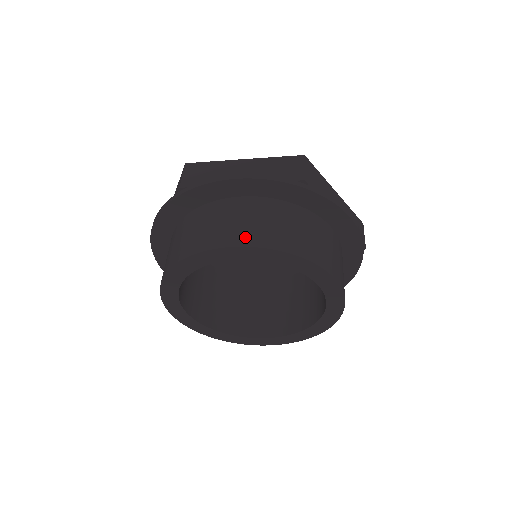
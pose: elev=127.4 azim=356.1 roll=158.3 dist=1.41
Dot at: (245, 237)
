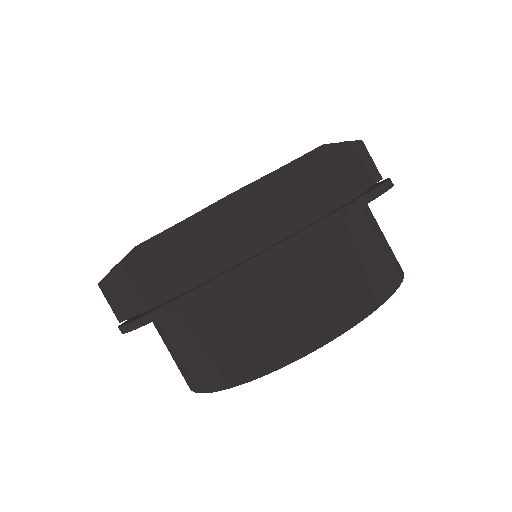
Dot at: (196, 380)
